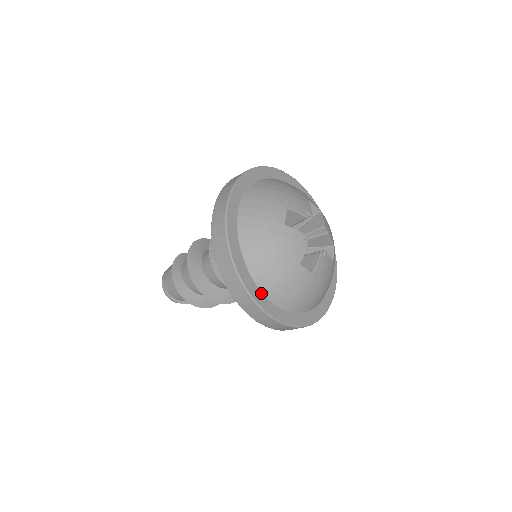
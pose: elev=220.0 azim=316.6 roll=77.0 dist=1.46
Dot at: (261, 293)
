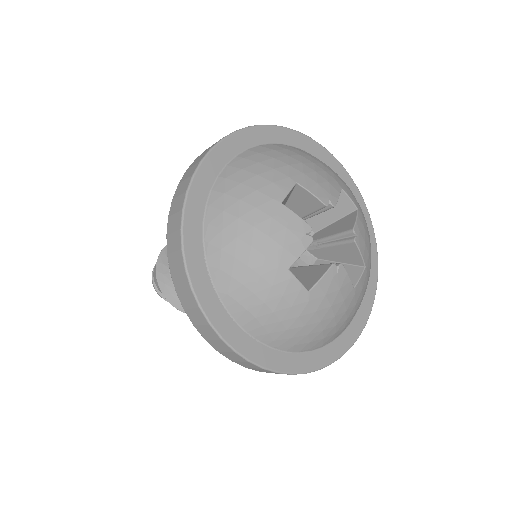
Dot at: (215, 295)
